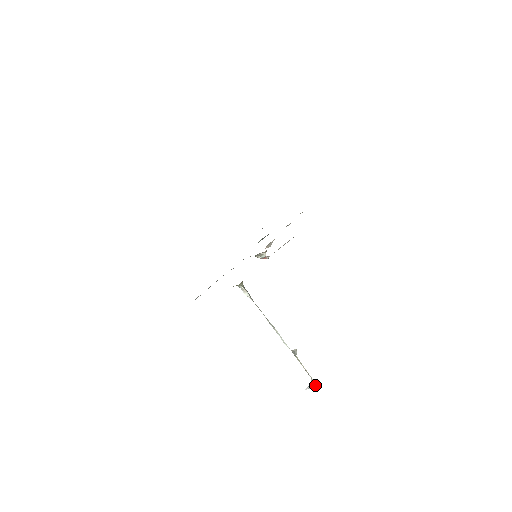
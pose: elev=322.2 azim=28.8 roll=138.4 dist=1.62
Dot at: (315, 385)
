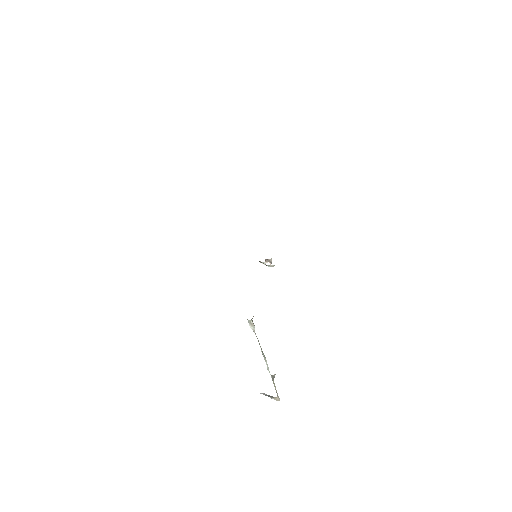
Dot at: (278, 400)
